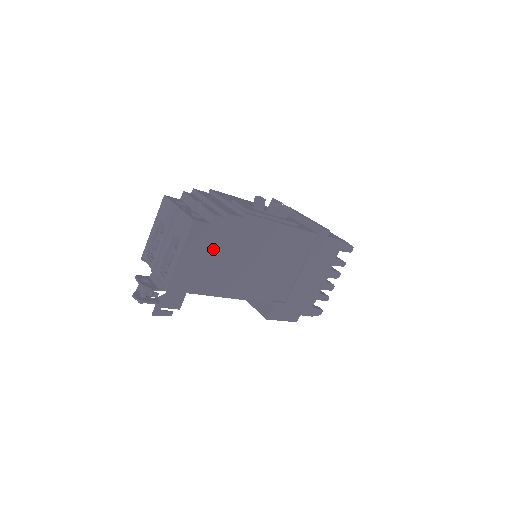
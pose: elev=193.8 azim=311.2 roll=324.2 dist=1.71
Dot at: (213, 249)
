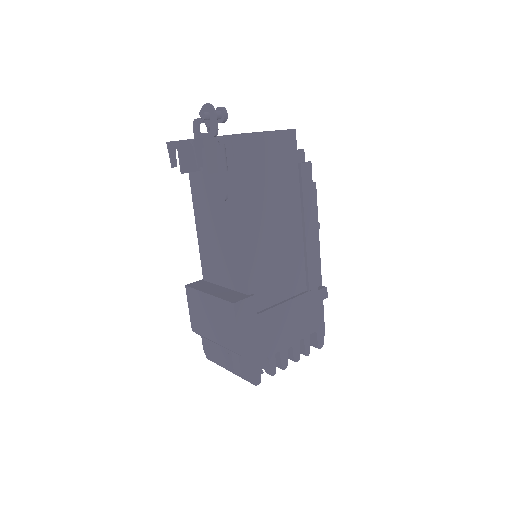
Dot at: (279, 169)
